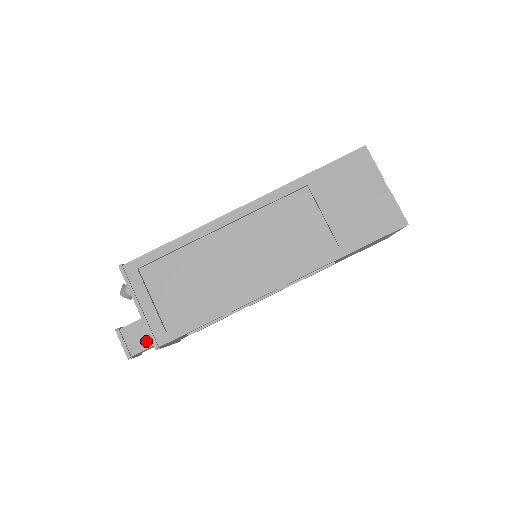
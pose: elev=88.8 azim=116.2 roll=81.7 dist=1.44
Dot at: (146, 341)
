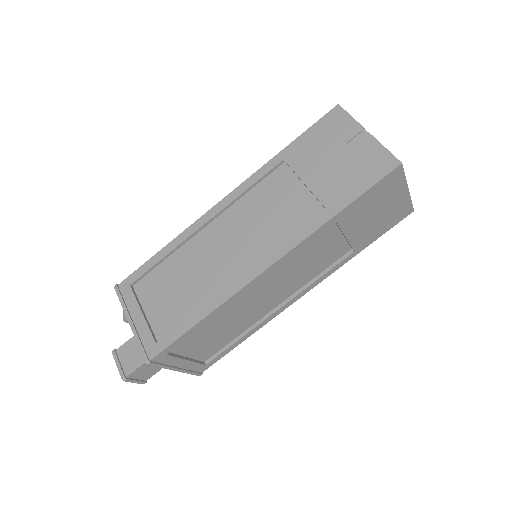
Dot at: (139, 358)
